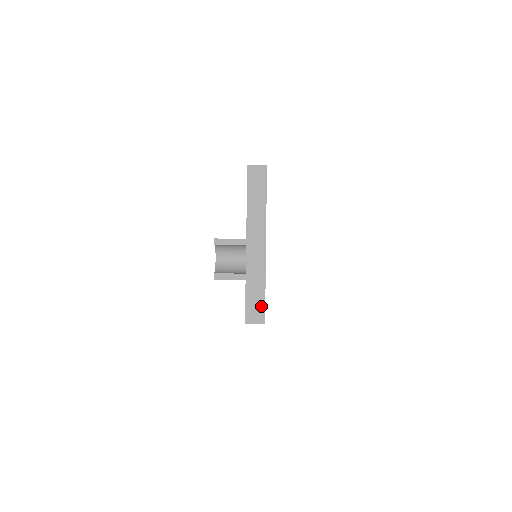
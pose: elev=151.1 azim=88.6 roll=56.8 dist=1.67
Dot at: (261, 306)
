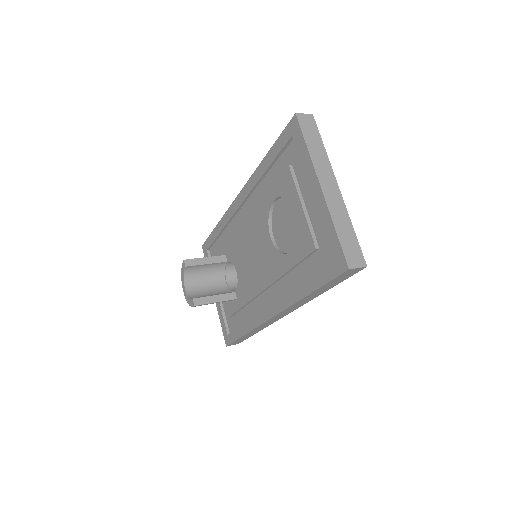
Dot at: (357, 248)
